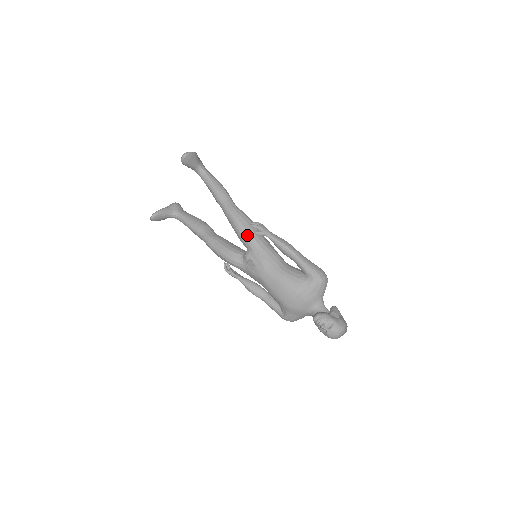
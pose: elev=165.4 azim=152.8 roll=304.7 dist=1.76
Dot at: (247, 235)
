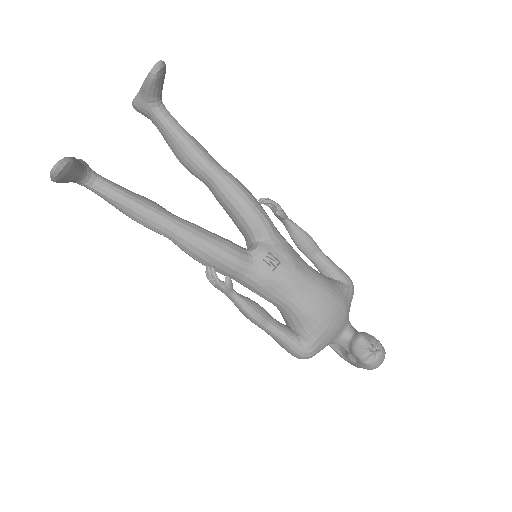
Dot at: (264, 214)
